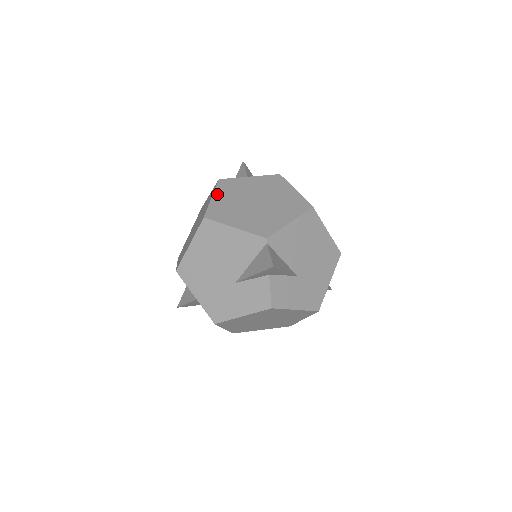
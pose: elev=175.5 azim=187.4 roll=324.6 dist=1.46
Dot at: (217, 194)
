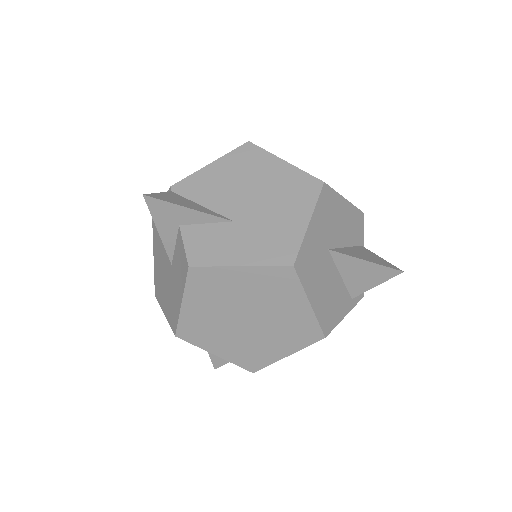
Dot at: occluded
